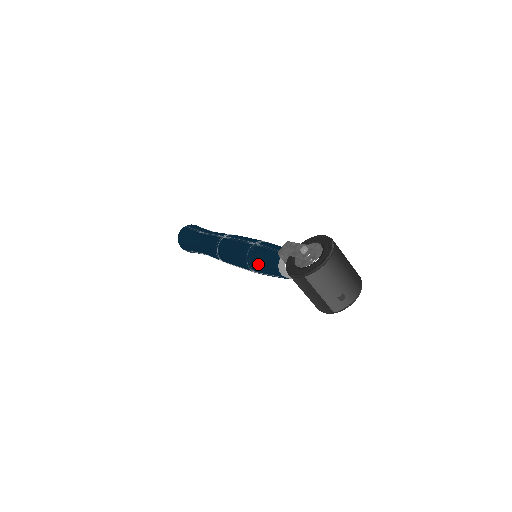
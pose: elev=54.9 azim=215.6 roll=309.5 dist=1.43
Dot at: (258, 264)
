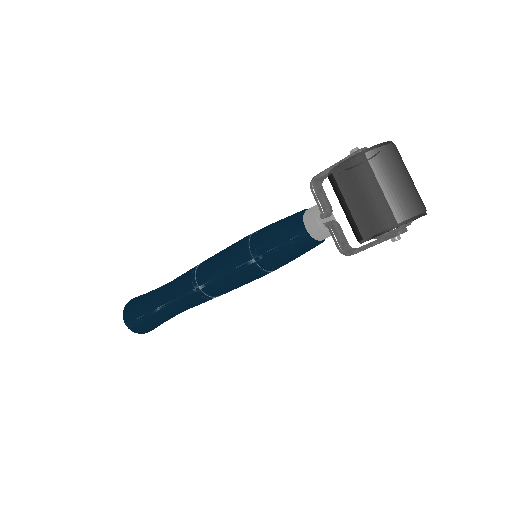
Dot at: (269, 233)
